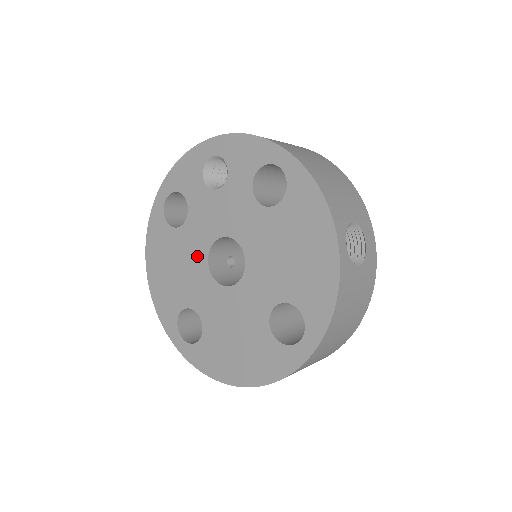
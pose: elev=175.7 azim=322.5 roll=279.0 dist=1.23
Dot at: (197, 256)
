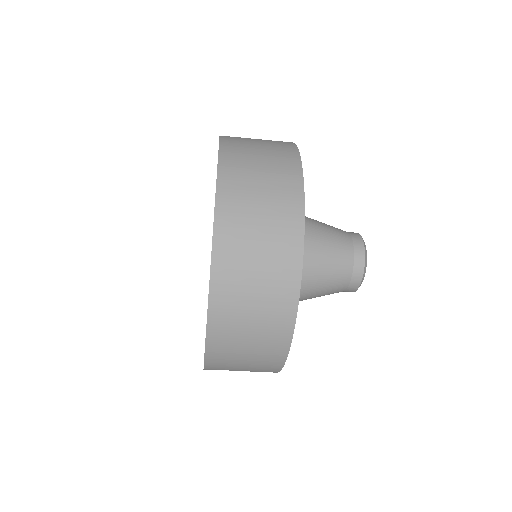
Dot at: occluded
